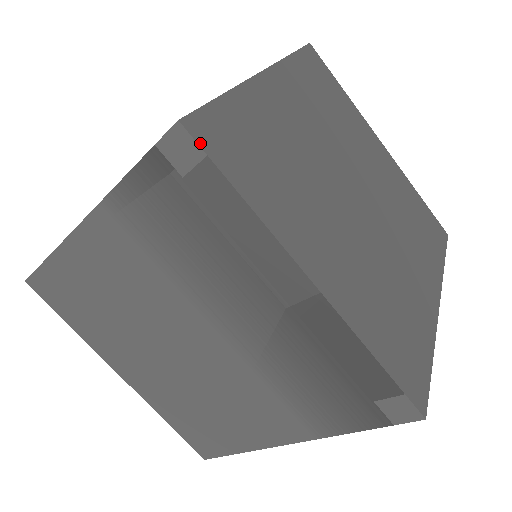
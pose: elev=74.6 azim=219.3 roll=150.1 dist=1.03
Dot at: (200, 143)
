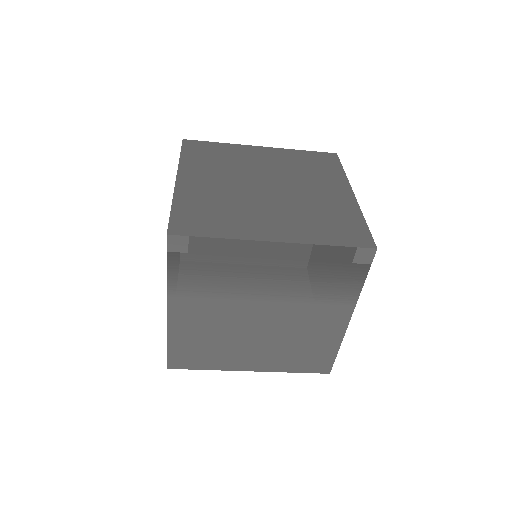
Dot at: (182, 235)
